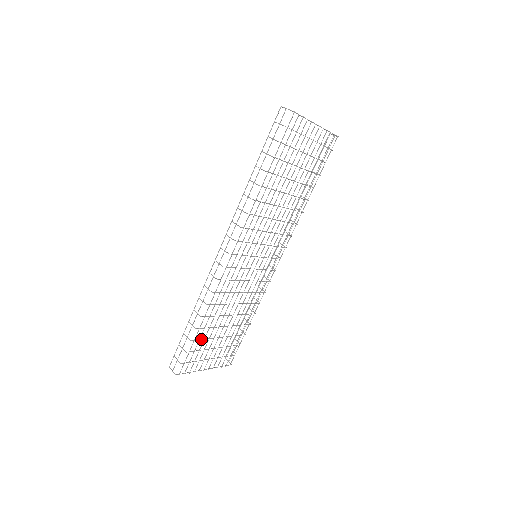
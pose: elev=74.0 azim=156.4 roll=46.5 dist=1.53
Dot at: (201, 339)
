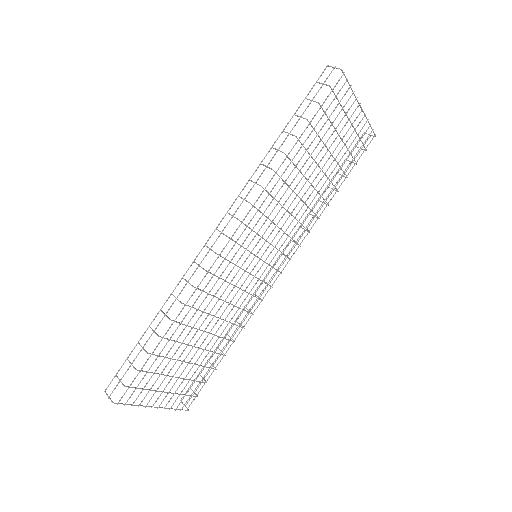
Dot at: occluded
